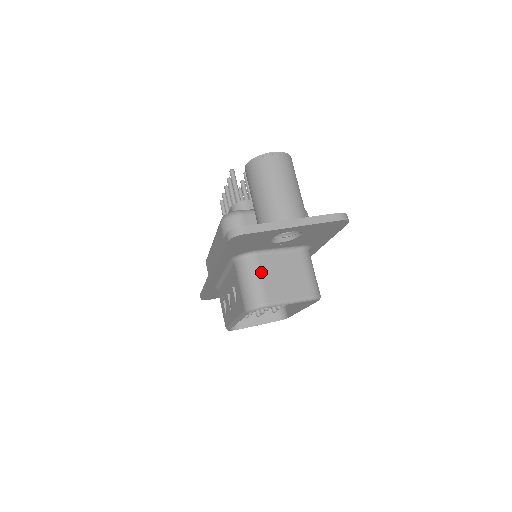
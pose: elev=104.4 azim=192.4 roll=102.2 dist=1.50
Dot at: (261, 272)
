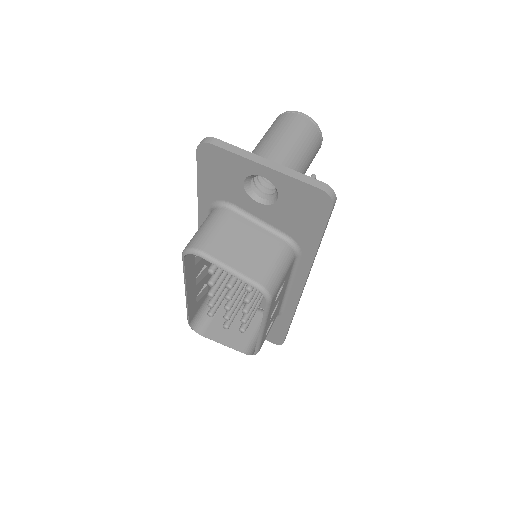
Dot at: (222, 224)
